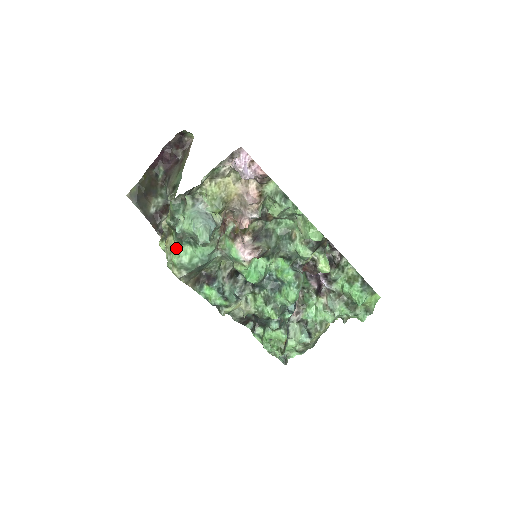
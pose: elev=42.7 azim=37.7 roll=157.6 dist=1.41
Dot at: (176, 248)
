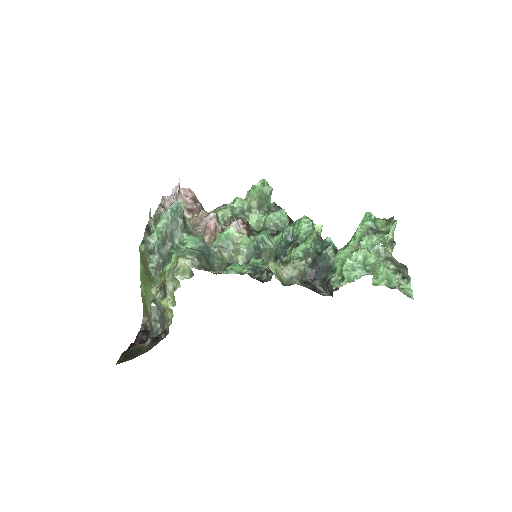
Dot at: occluded
